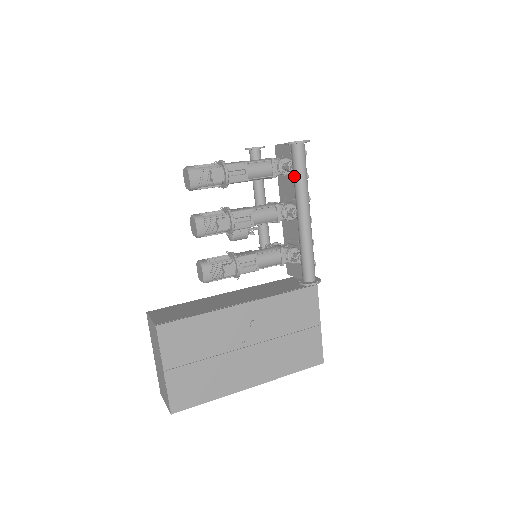
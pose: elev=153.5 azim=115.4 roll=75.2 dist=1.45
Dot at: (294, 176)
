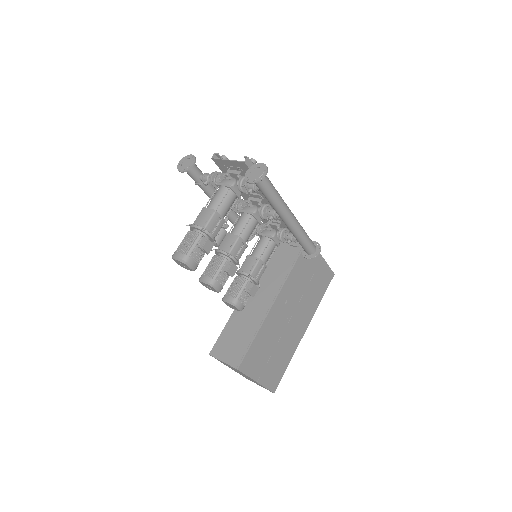
Dot at: (267, 199)
